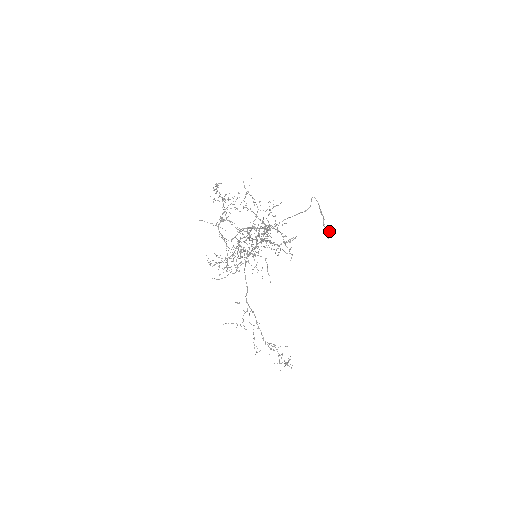
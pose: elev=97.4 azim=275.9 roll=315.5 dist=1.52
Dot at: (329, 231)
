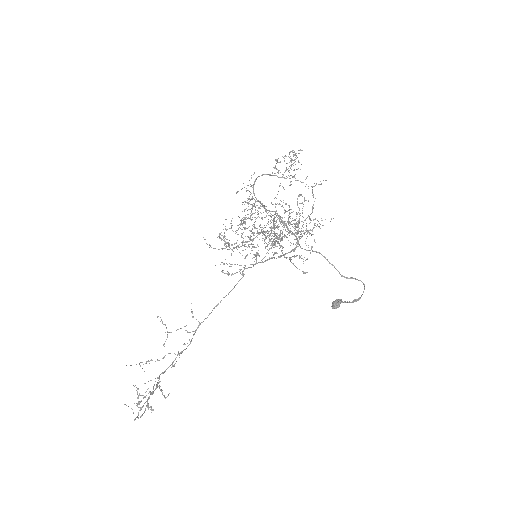
Dot at: (341, 300)
